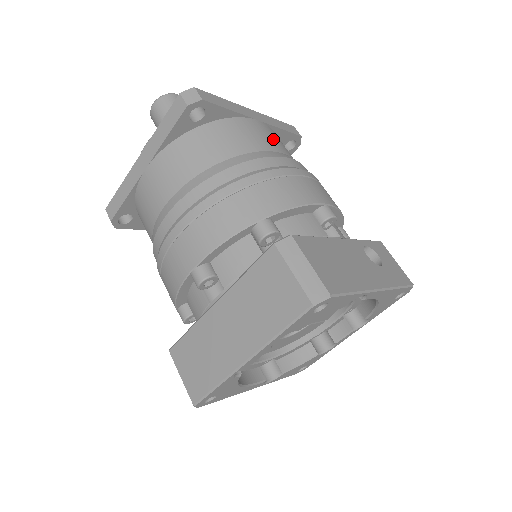
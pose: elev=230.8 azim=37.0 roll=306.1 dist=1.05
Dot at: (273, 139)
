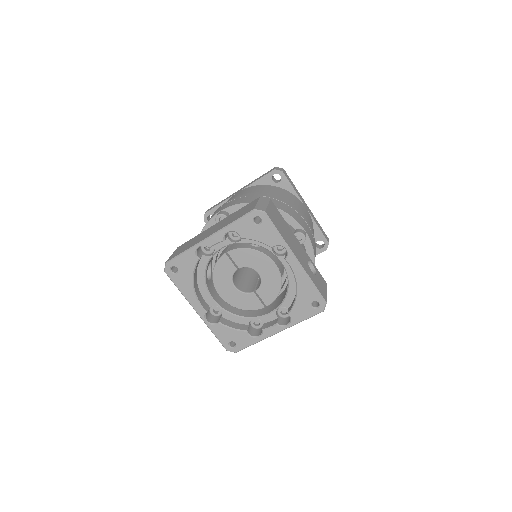
Dot at: (306, 214)
